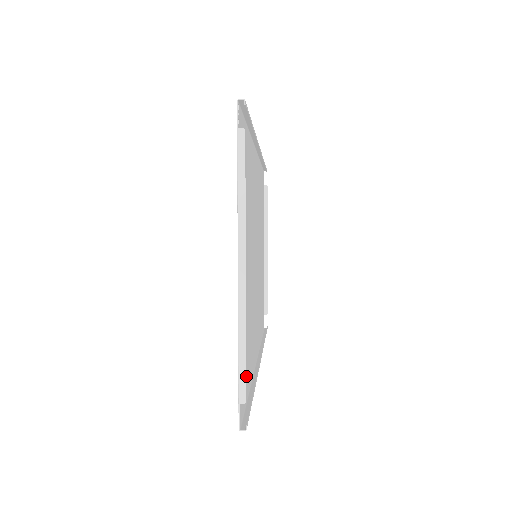
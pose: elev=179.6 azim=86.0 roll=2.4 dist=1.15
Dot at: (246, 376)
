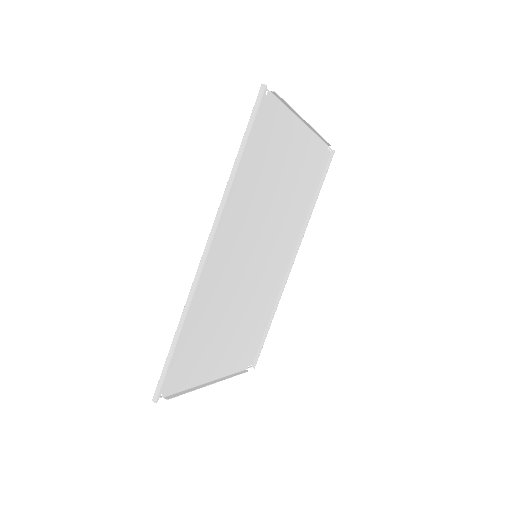
Dot at: (258, 336)
